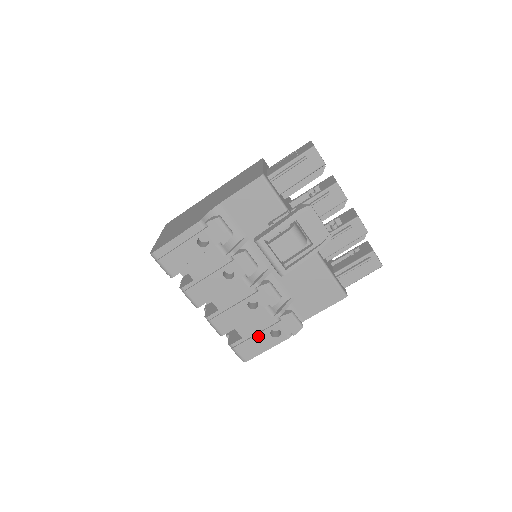
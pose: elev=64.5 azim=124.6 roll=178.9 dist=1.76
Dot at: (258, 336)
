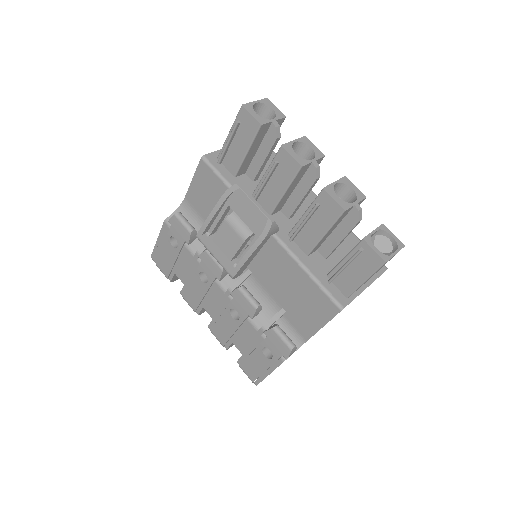
Dot at: (254, 355)
